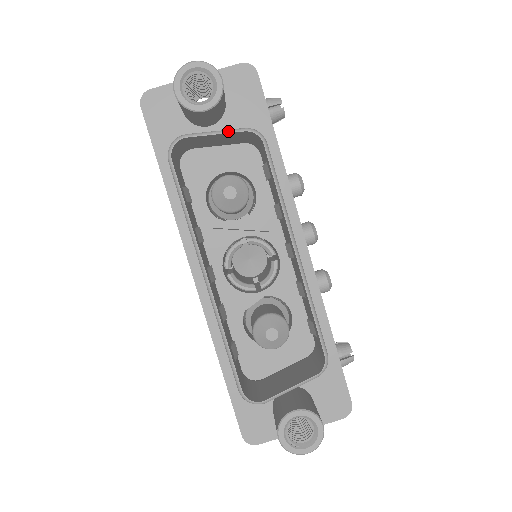
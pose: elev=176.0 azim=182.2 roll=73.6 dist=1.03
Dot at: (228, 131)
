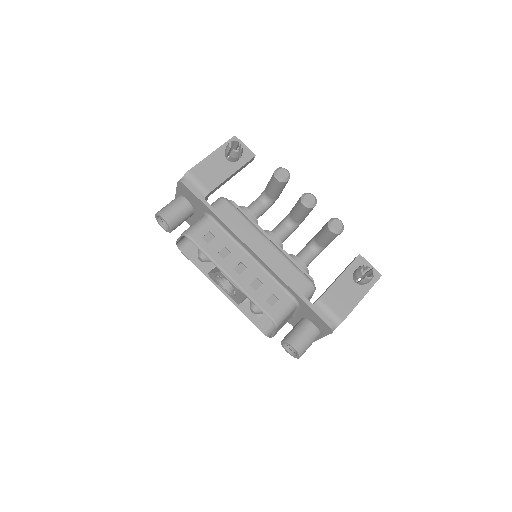
Dot at: (180, 237)
